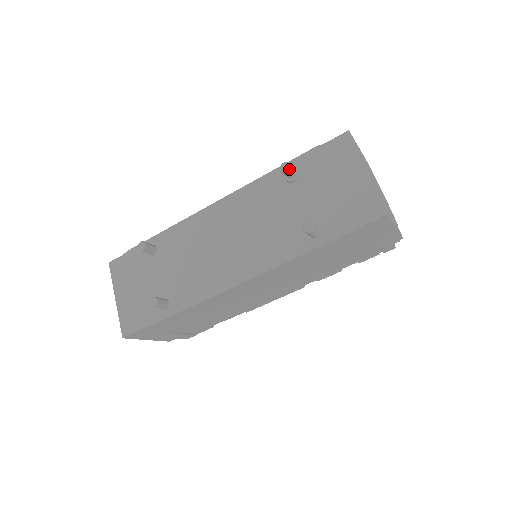
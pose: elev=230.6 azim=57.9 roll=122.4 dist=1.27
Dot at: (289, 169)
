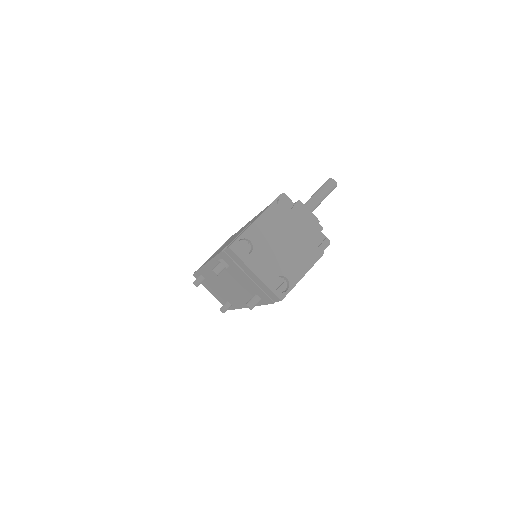
Dot at: (217, 275)
